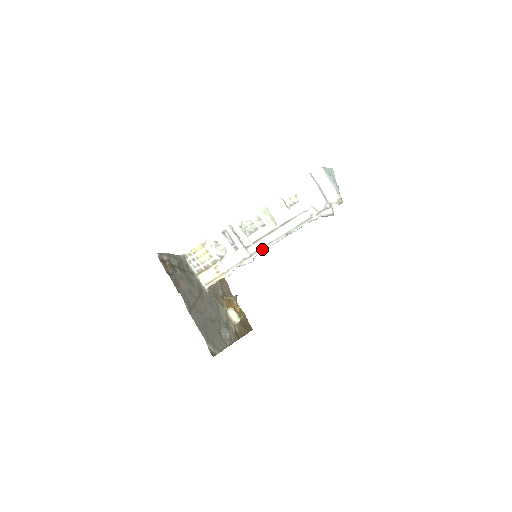
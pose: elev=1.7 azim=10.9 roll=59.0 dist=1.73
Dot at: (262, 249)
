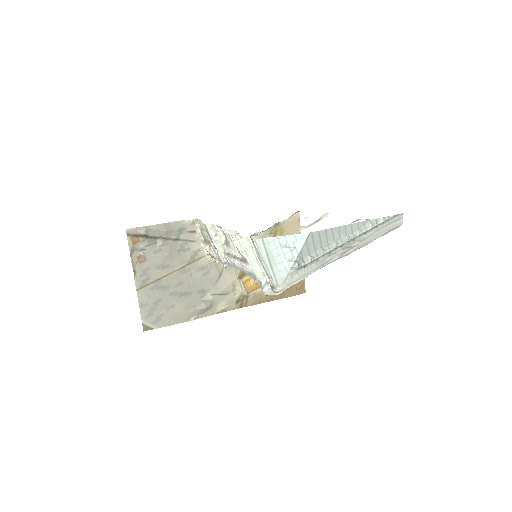
Dot at: (232, 265)
